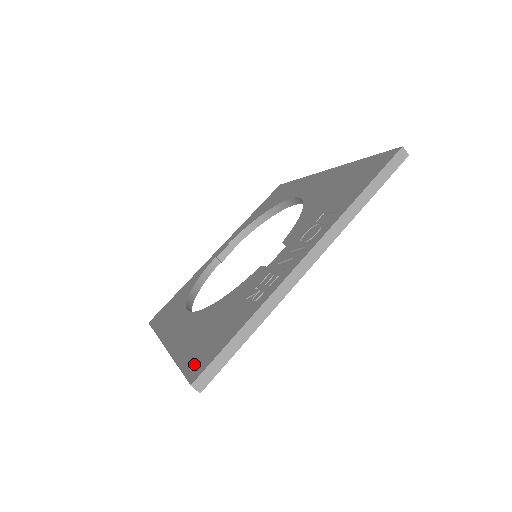
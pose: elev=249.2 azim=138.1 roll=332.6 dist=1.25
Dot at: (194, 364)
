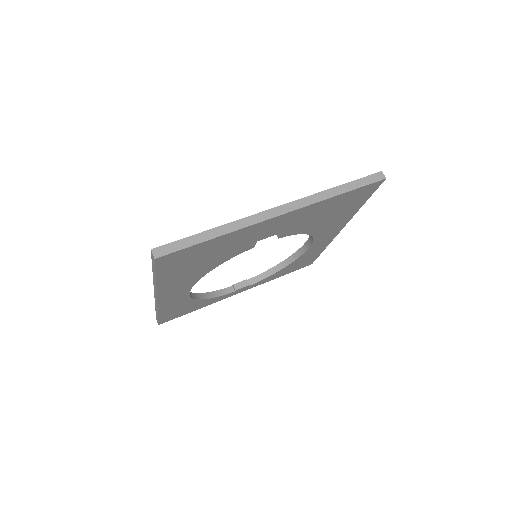
Dot at: occluded
